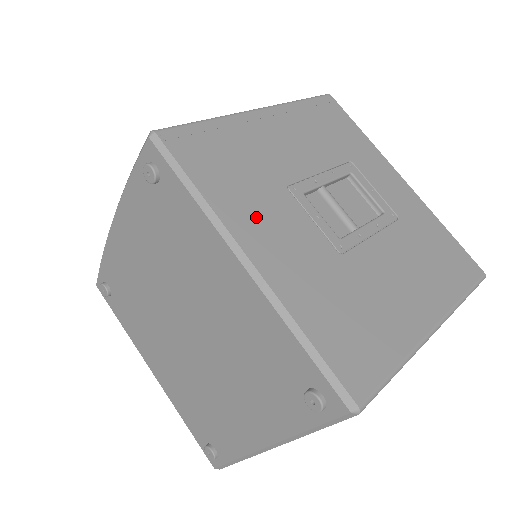
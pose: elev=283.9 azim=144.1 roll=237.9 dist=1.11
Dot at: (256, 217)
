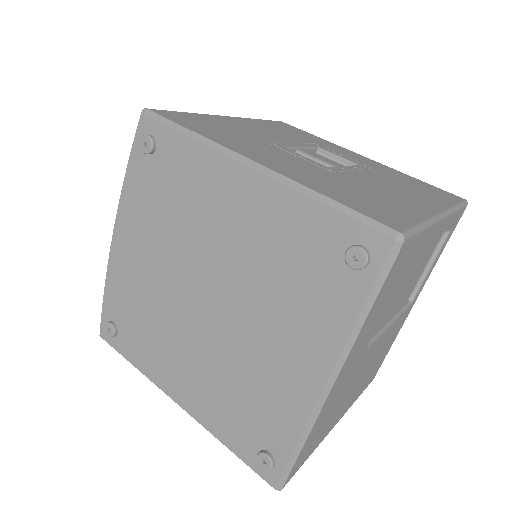
Dot at: (249, 148)
